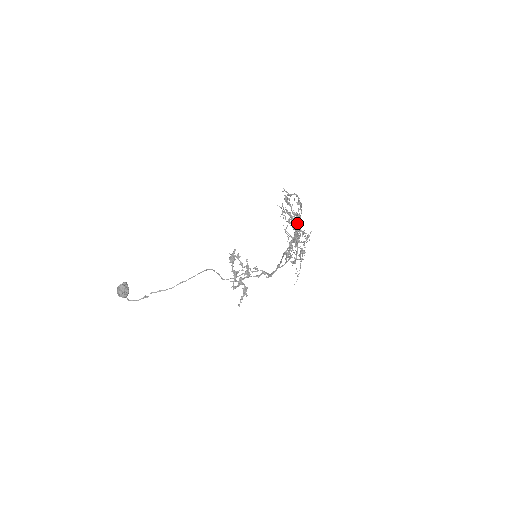
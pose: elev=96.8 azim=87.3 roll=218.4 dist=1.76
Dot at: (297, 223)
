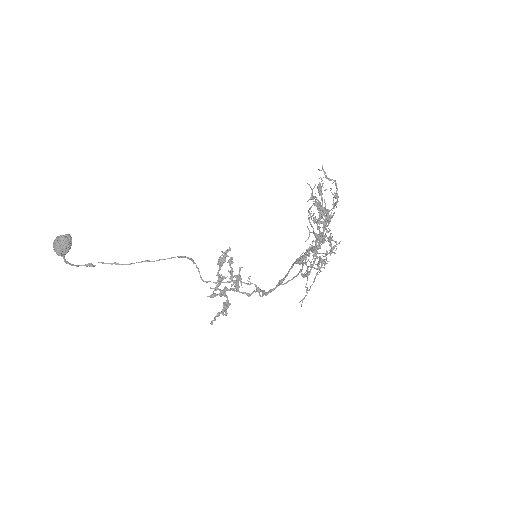
Dot at: (326, 220)
